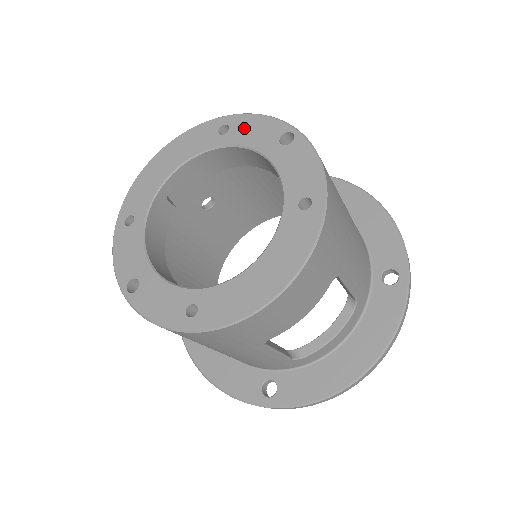
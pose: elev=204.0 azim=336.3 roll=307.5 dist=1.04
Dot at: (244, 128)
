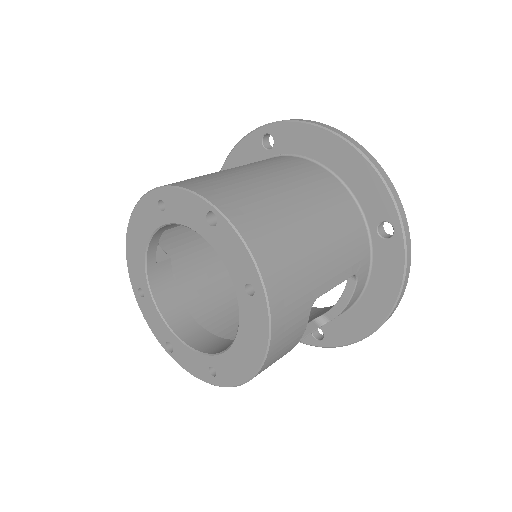
Dot at: (175, 205)
